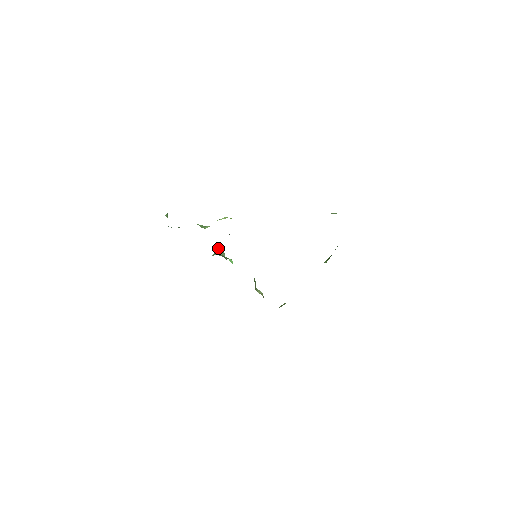
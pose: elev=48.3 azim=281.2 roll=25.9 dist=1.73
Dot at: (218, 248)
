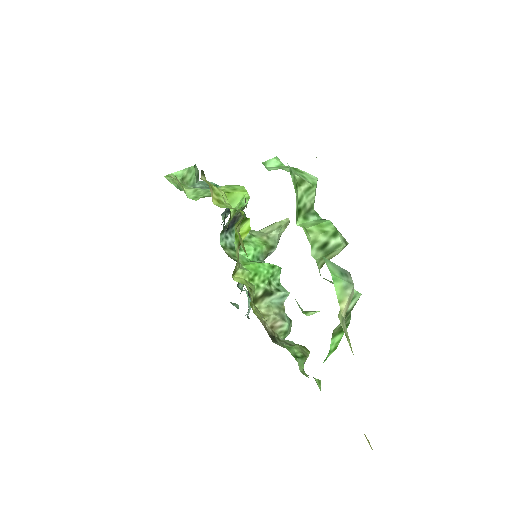
Dot at: (286, 218)
